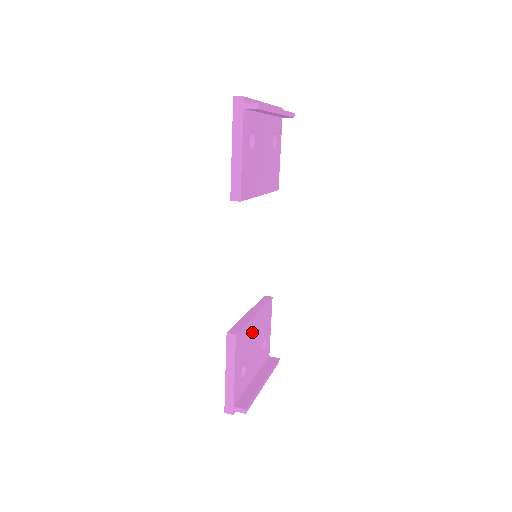
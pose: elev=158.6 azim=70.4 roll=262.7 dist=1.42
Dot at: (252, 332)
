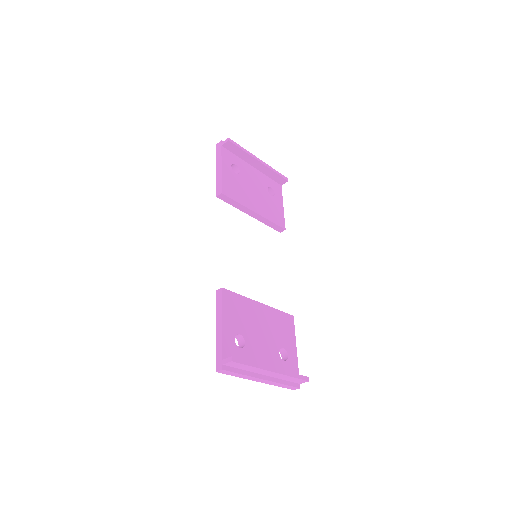
Dot at: (254, 315)
